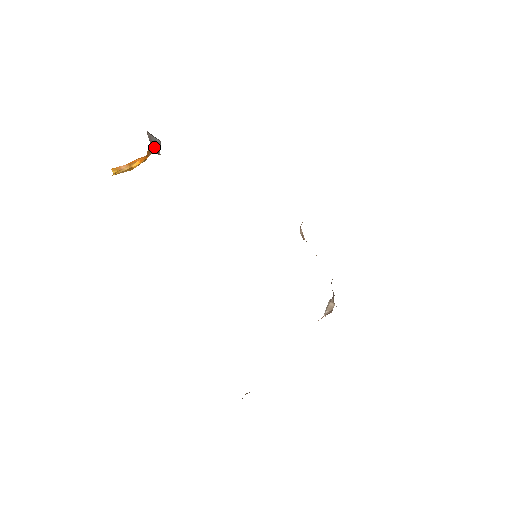
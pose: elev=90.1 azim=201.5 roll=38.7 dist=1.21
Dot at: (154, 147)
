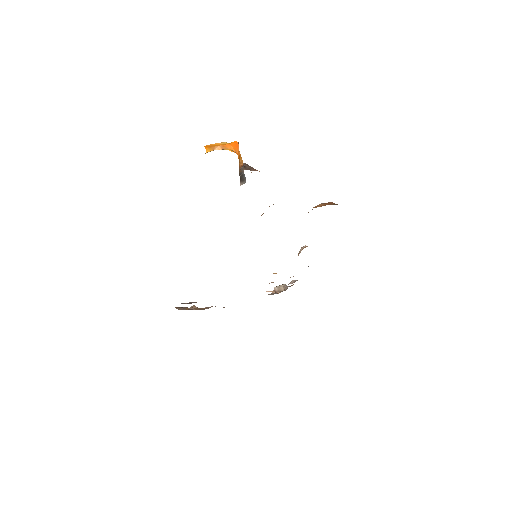
Dot at: (241, 176)
